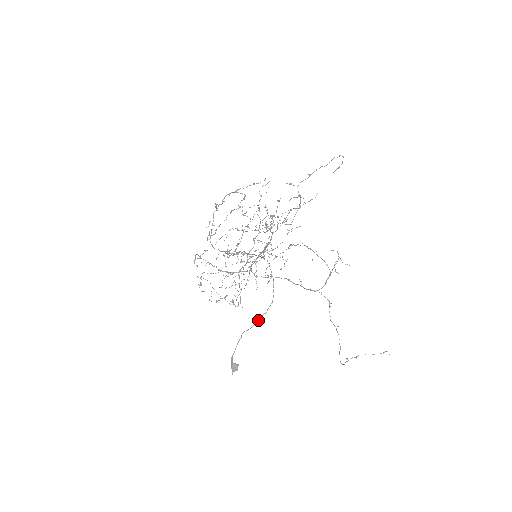
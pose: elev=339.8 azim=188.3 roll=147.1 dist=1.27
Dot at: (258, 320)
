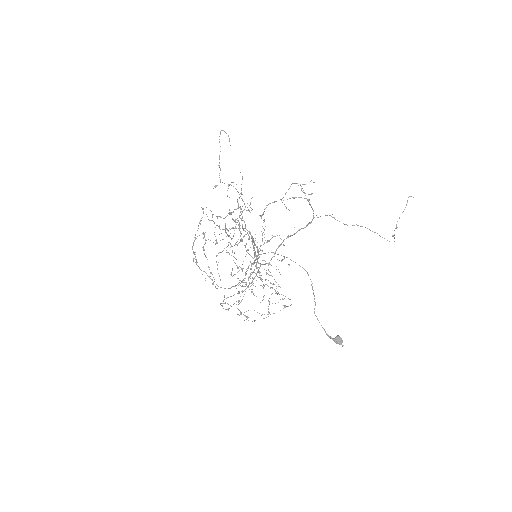
Dot at: (313, 294)
